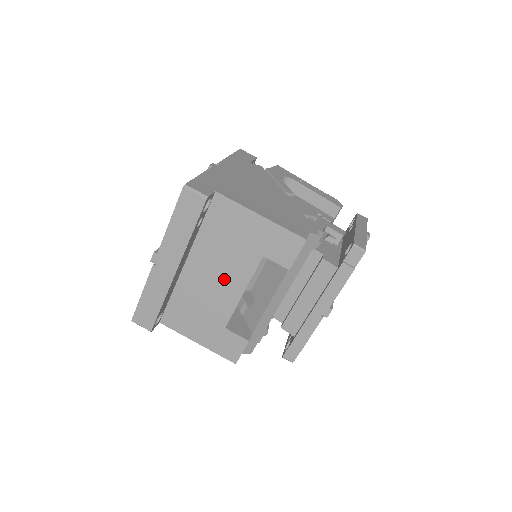
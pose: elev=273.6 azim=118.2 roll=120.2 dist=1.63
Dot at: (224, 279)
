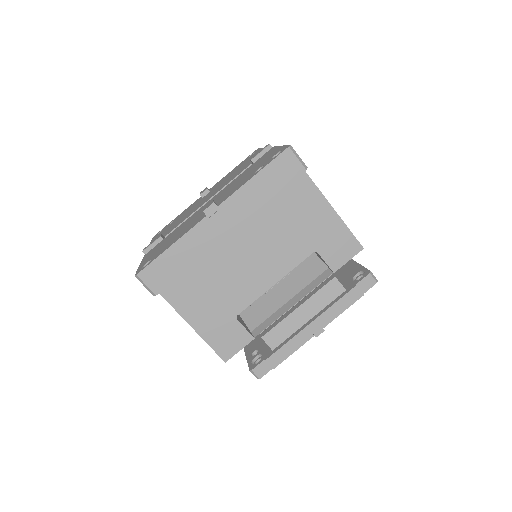
Dot at: (263, 261)
